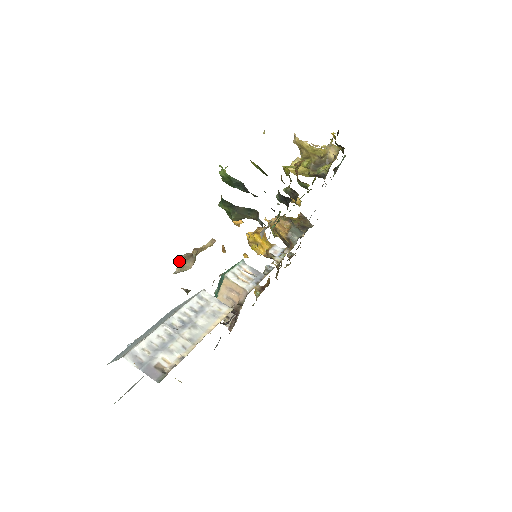
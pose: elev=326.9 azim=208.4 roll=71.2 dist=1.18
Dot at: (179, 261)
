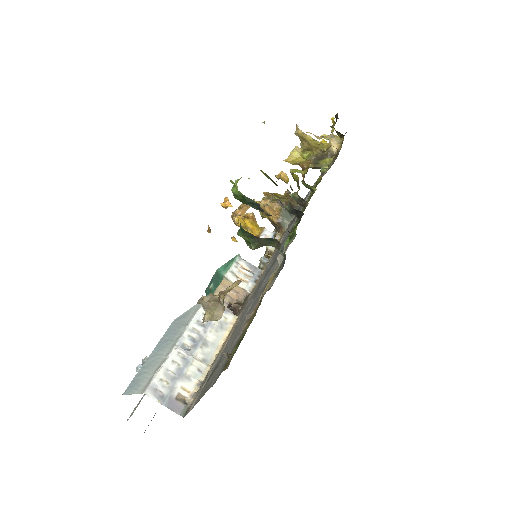
Dot at: (207, 308)
